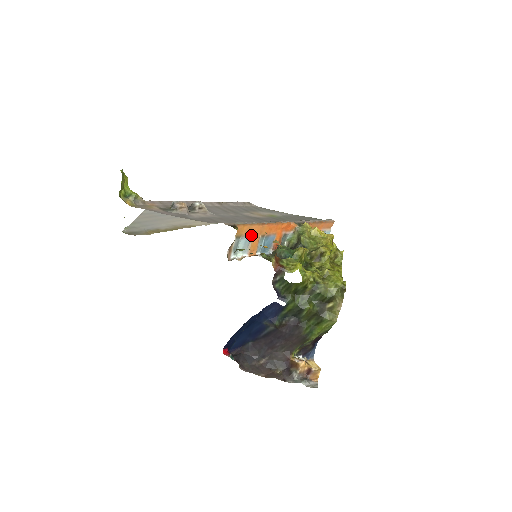
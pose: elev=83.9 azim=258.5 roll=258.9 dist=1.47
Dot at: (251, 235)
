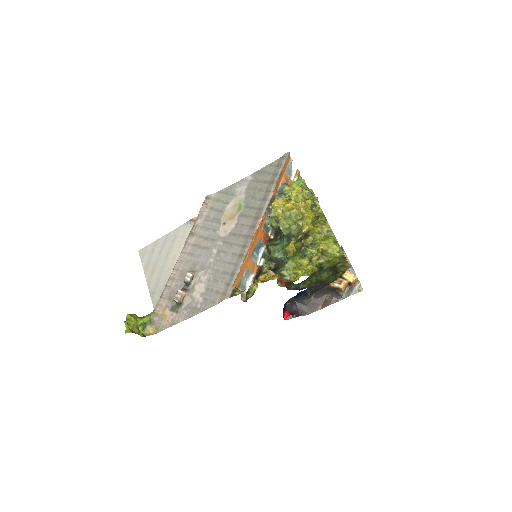
Dot at: (245, 269)
